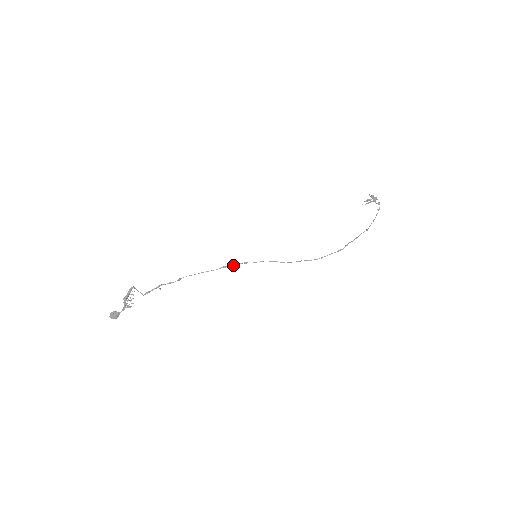
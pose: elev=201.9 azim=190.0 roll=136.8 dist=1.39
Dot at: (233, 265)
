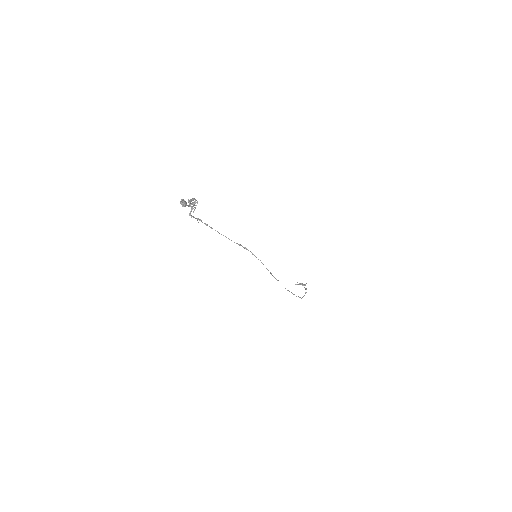
Dot at: (246, 248)
